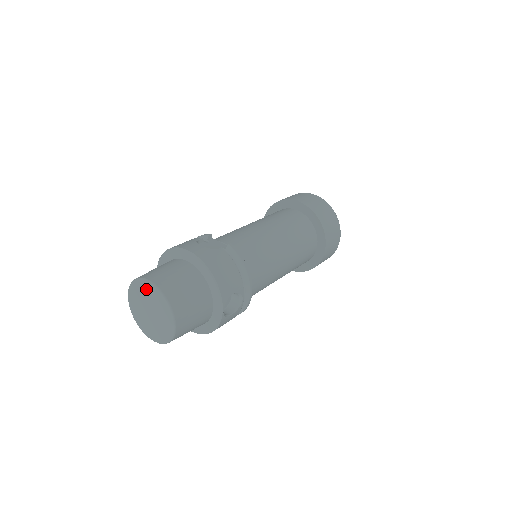
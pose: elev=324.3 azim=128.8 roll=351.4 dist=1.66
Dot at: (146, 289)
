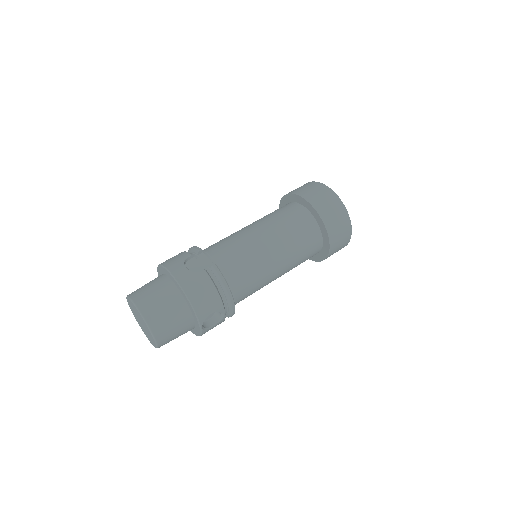
Dot at: (134, 308)
